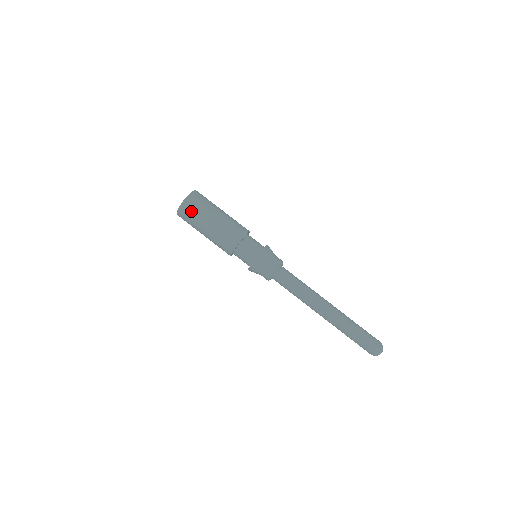
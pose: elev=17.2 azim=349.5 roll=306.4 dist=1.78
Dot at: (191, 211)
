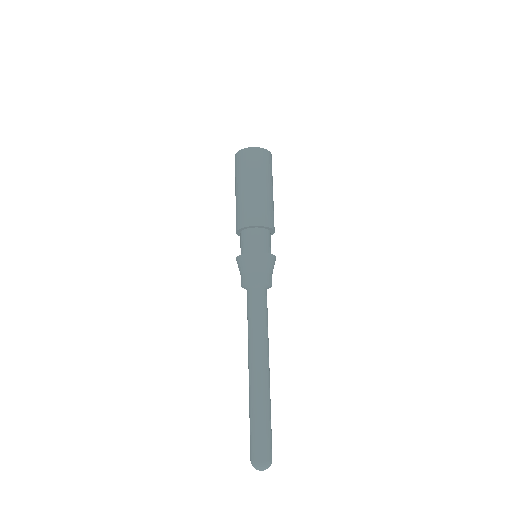
Dot at: (246, 161)
